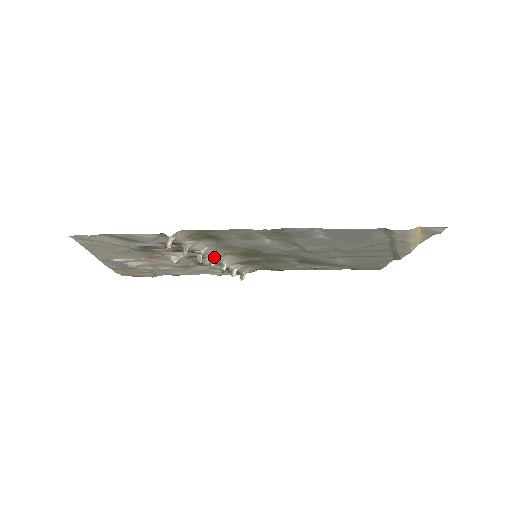
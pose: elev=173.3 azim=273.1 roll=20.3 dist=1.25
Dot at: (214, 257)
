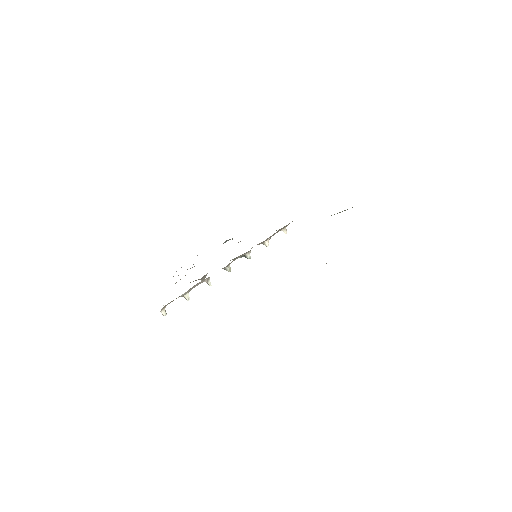
Dot at: (225, 267)
